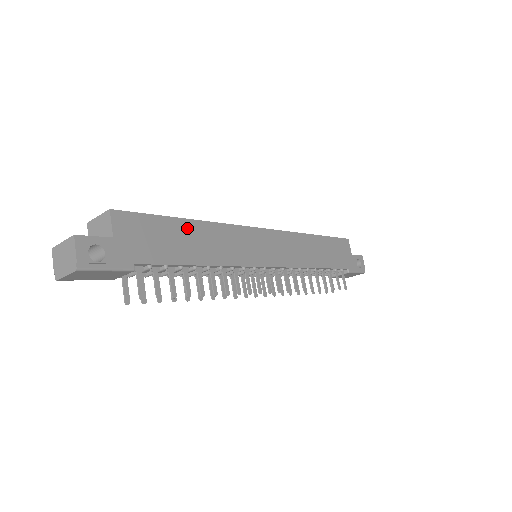
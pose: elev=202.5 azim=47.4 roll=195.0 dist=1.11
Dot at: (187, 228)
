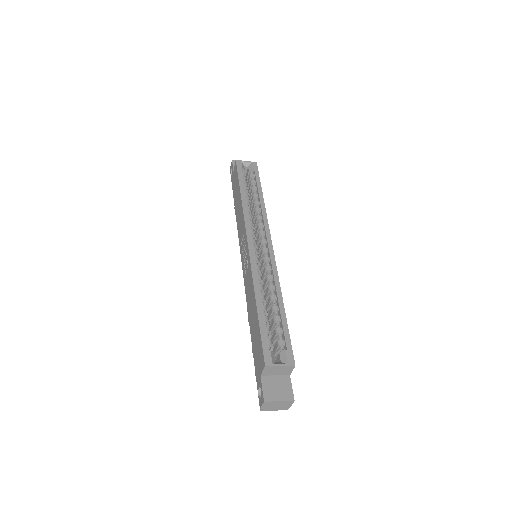
Dot at: occluded
